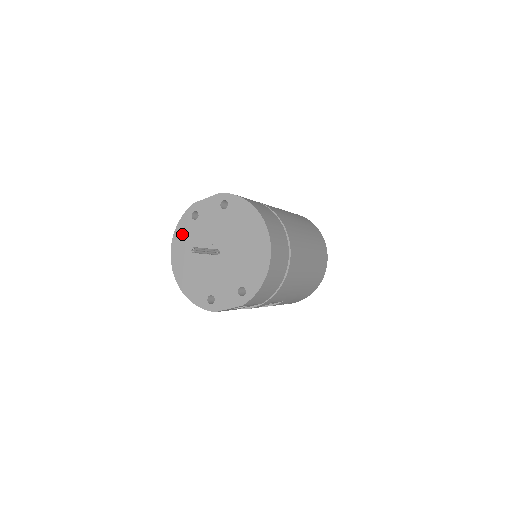
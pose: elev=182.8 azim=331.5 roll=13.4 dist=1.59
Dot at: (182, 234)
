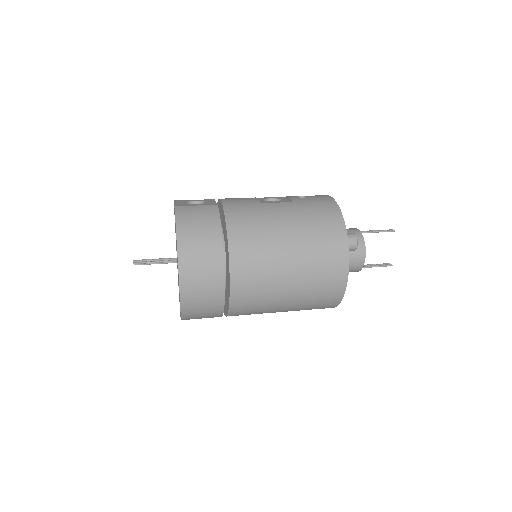
Dot at: occluded
